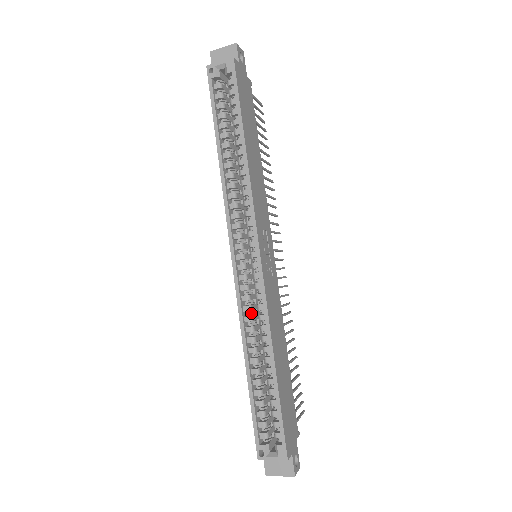
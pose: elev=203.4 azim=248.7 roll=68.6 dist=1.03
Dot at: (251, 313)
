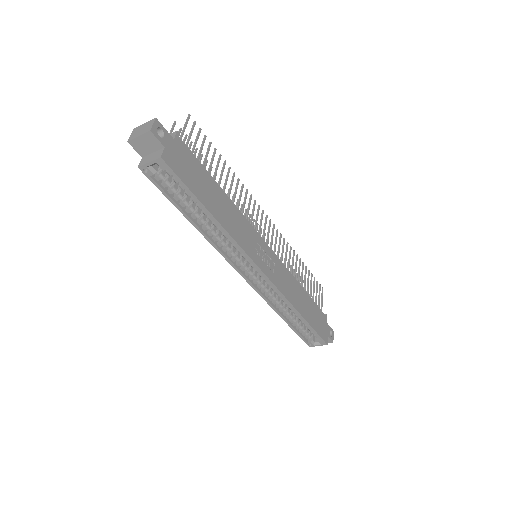
Dot at: (272, 294)
